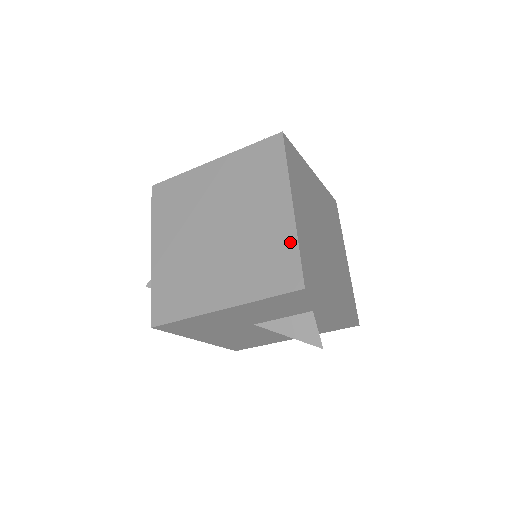
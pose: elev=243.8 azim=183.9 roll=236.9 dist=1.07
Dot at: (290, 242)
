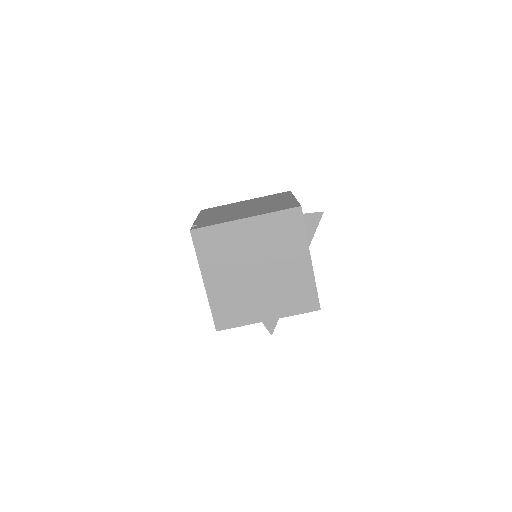
Dot at: (209, 303)
